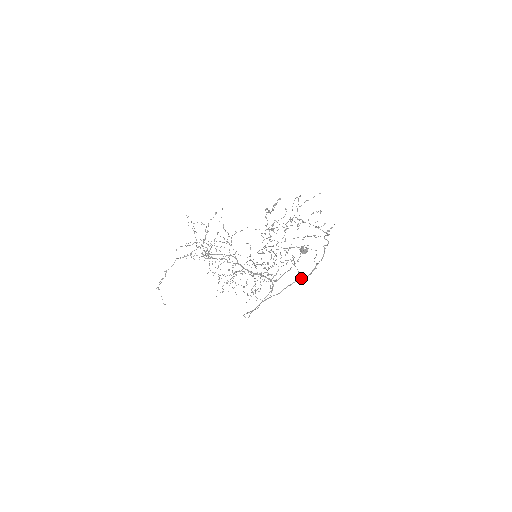
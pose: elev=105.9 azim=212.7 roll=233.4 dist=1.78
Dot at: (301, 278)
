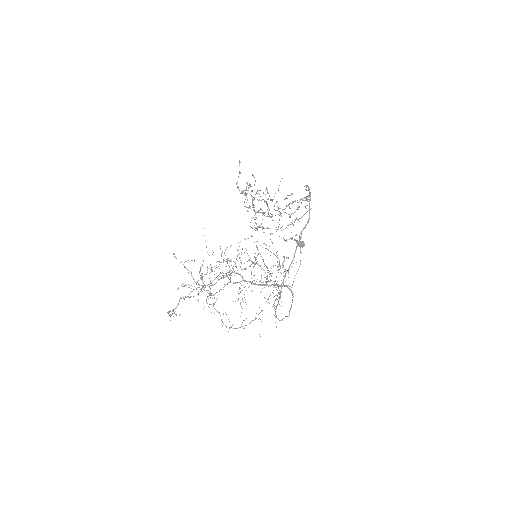
Dot at: (304, 228)
